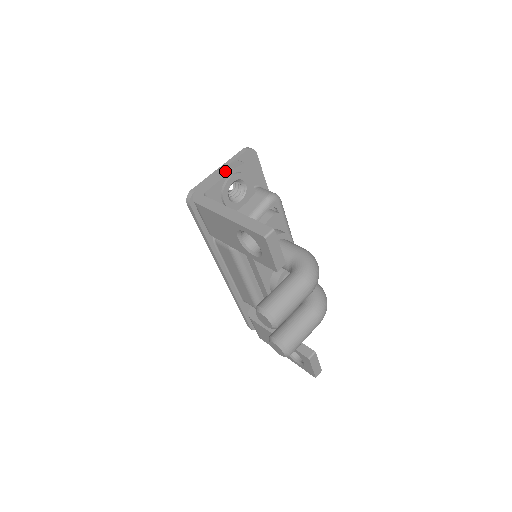
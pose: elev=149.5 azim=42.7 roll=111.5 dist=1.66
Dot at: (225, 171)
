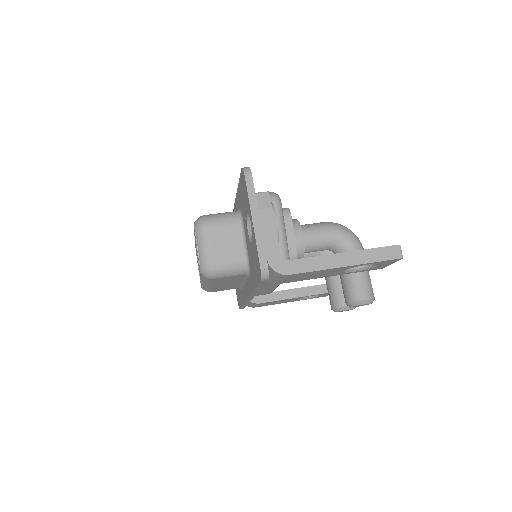
Dot at: (266, 217)
